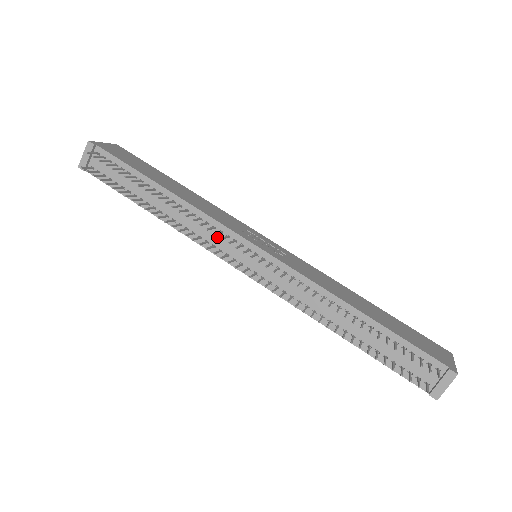
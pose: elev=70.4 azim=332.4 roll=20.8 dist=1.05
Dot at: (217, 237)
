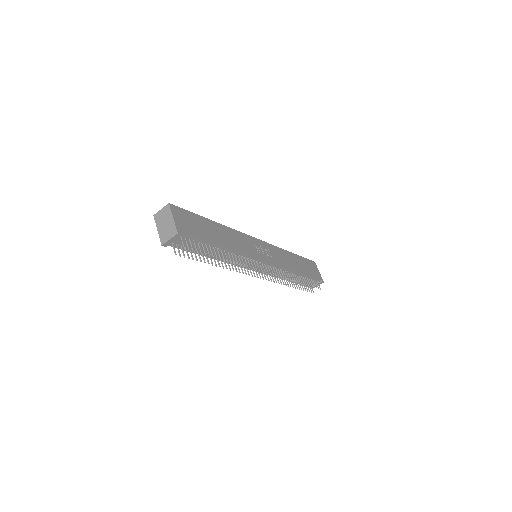
Dot at: (247, 262)
